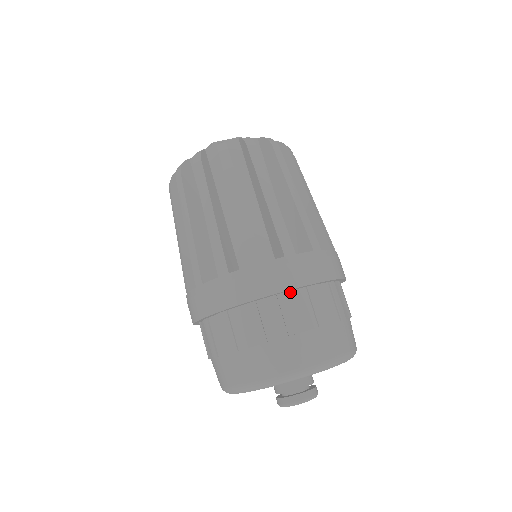
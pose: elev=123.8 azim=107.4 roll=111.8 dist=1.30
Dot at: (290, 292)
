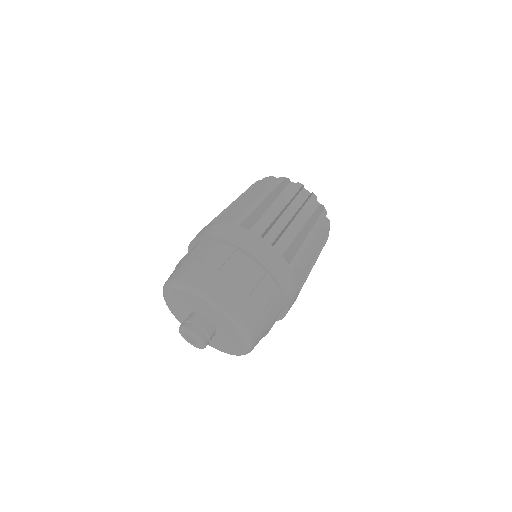
Dot at: (257, 264)
